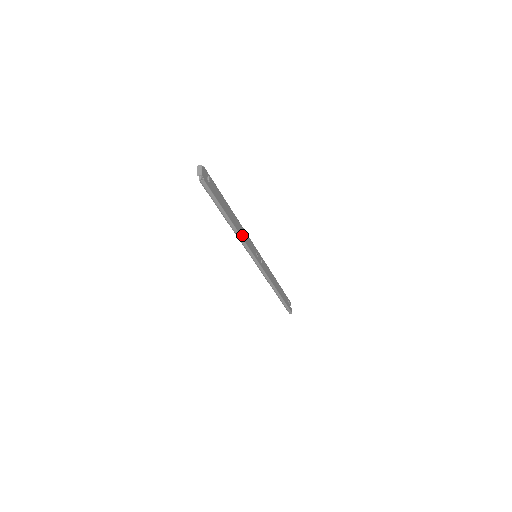
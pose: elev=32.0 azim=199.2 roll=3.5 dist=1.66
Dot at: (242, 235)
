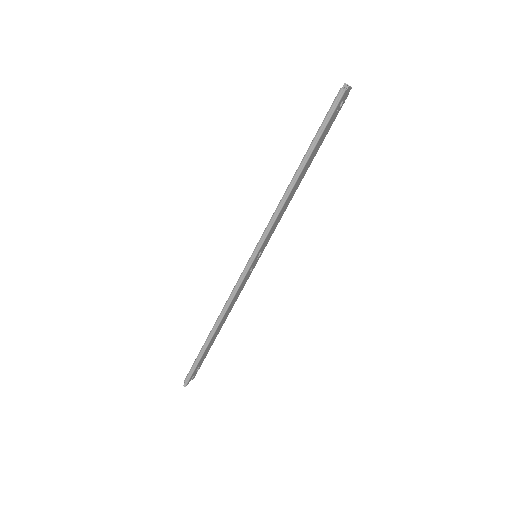
Dot at: (284, 207)
